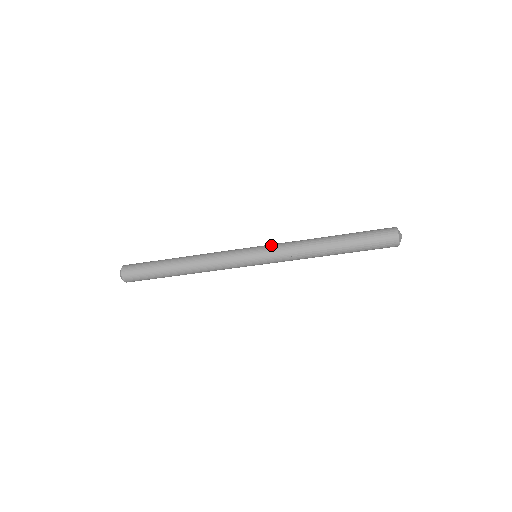
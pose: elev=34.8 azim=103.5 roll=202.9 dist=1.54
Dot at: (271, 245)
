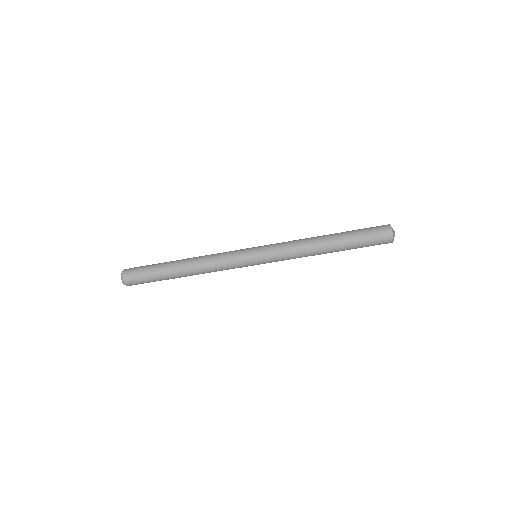
Dot at: (271, 246)
